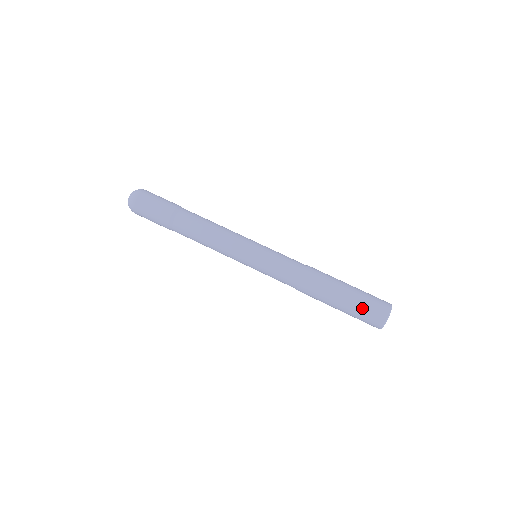
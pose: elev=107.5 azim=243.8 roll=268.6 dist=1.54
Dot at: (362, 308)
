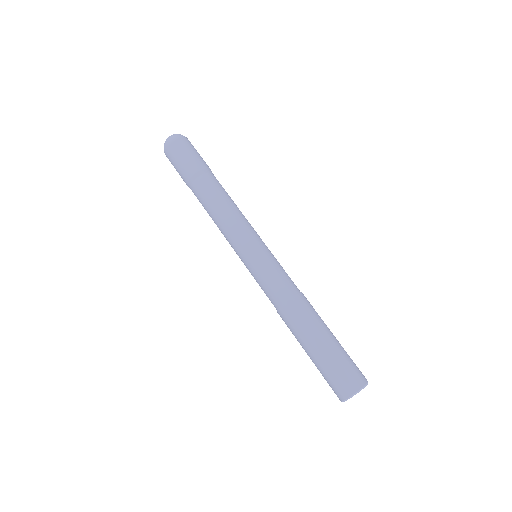
Dot at: (324, 373)
